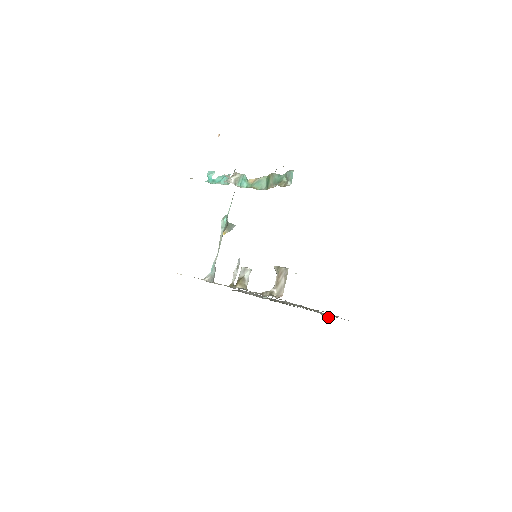
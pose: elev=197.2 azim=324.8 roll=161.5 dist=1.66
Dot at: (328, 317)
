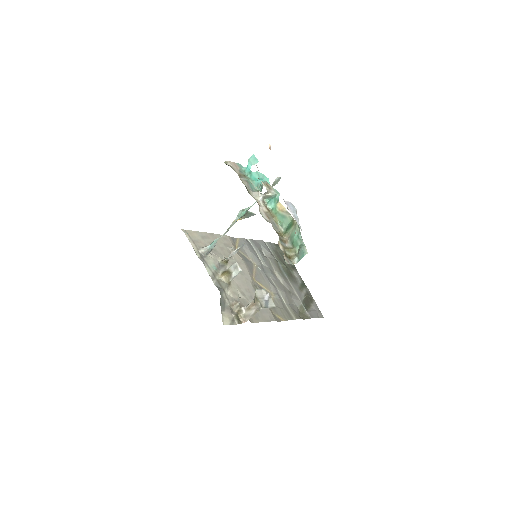
Dot at: (301, 314)
